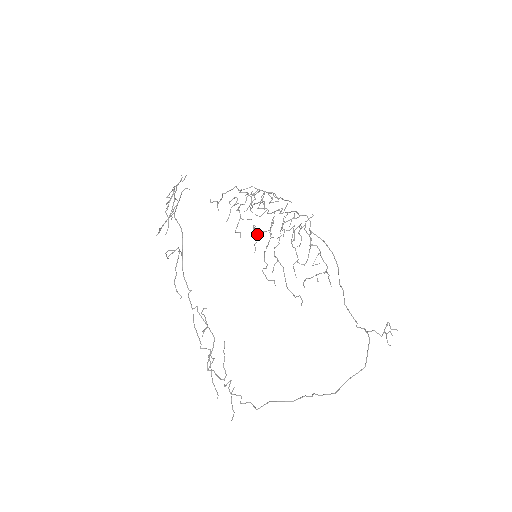
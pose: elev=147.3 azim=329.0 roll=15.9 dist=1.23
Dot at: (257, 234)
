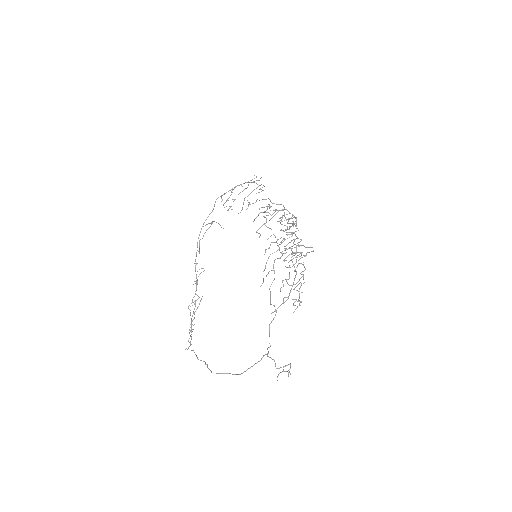
Dot at: (271, 242)
